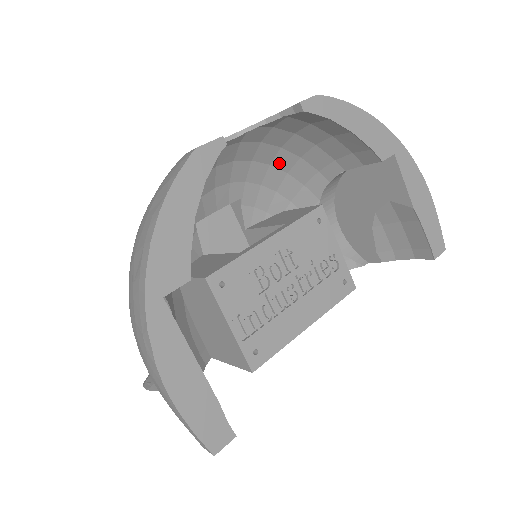
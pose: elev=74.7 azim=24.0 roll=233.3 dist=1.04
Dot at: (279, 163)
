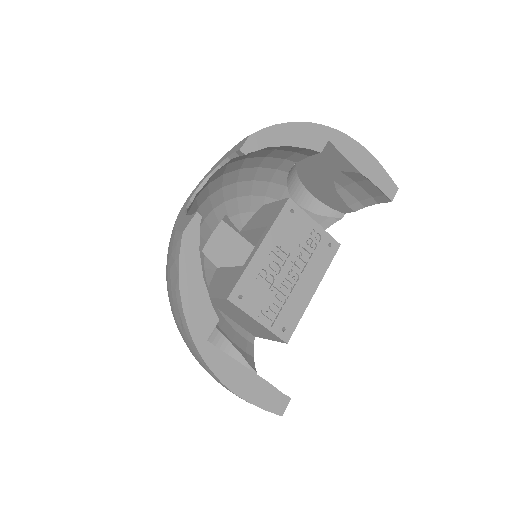
Dot at: (243, 178)
